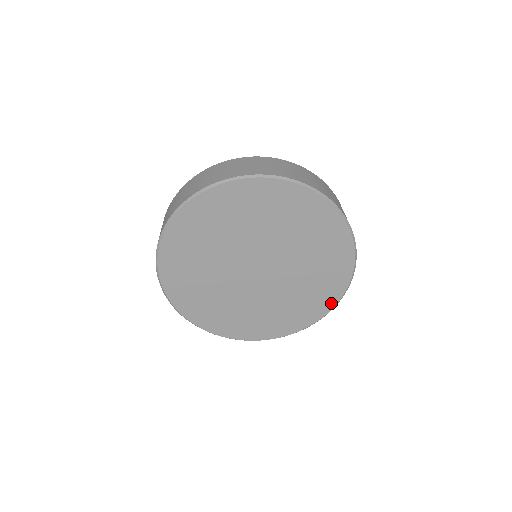
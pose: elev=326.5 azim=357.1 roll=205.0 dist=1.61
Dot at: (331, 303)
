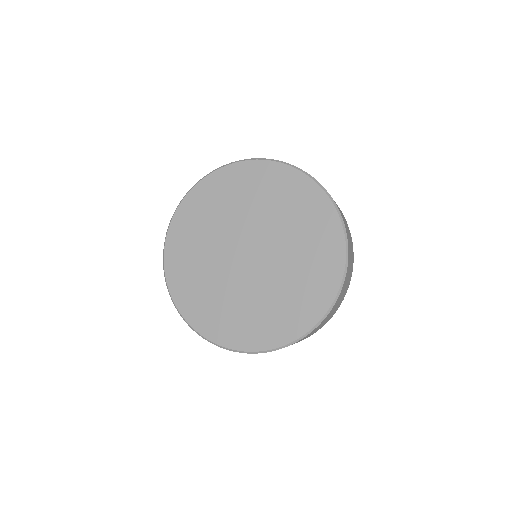
Dot at: (330, 294)
